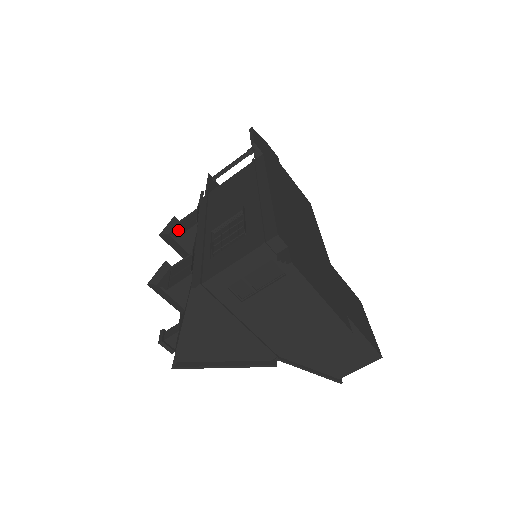
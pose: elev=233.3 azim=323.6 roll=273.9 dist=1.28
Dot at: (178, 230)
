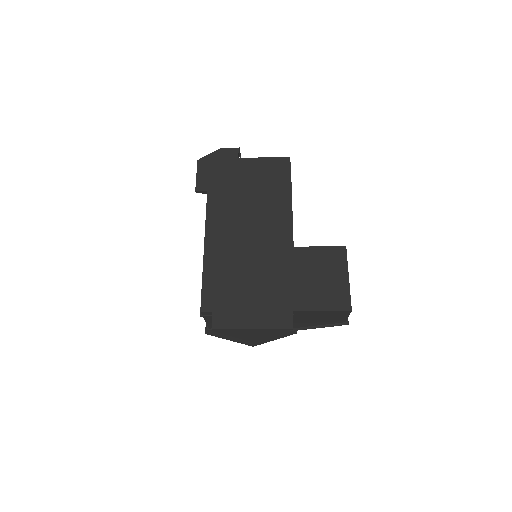
Dot at: occluded
